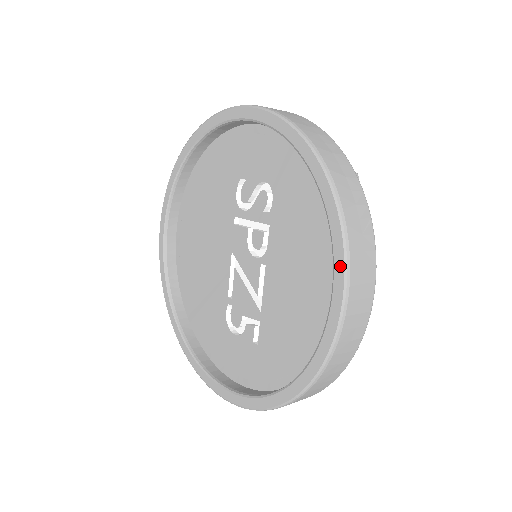
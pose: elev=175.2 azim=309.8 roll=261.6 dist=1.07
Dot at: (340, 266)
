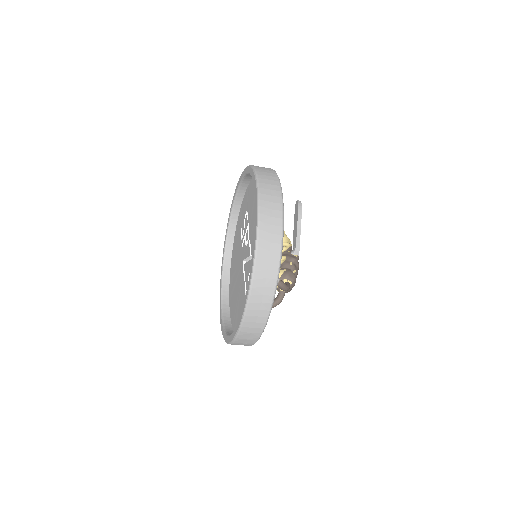
Dot at: (254, 177)
